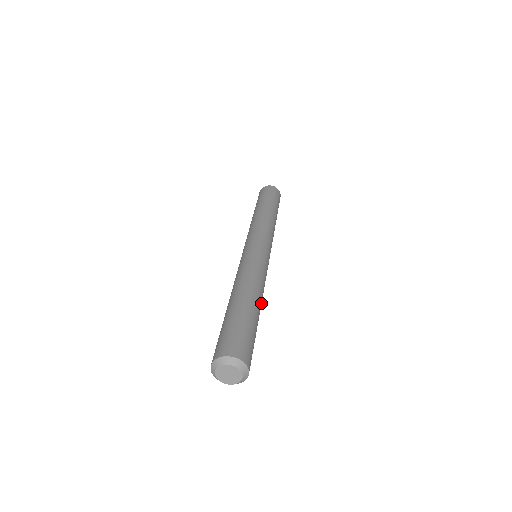
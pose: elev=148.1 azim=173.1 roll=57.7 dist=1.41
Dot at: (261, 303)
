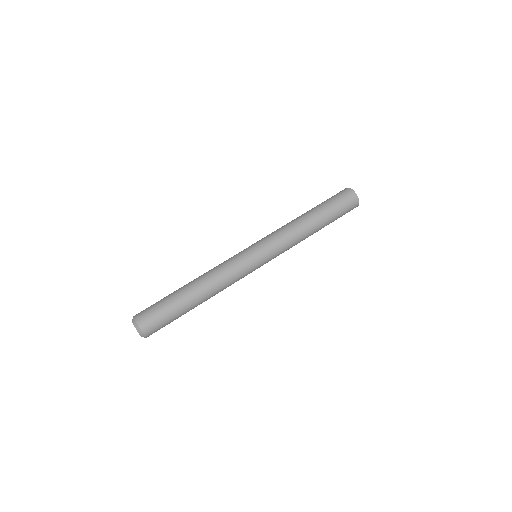
Dot at: (208, 297)
